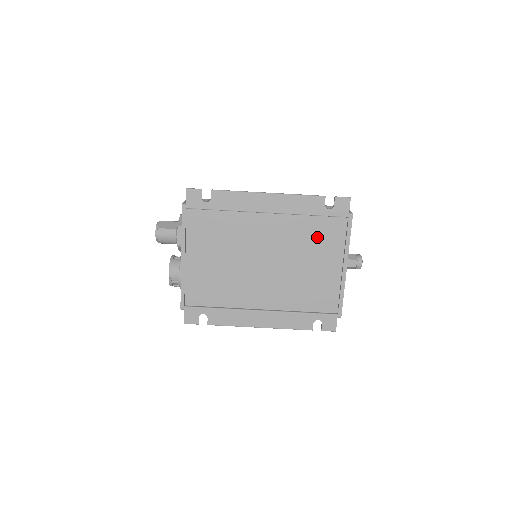
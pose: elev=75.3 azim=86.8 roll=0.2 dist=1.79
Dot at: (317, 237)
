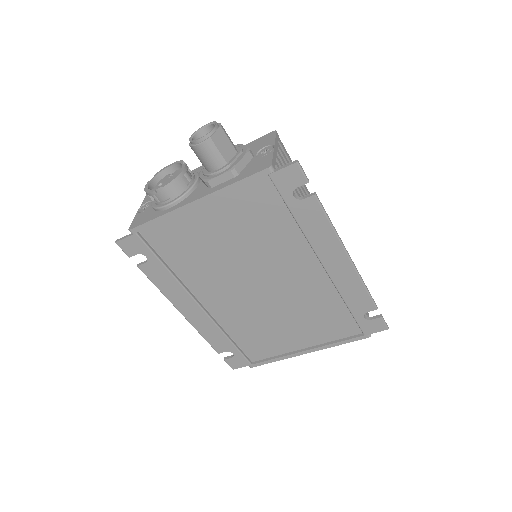
Dot at: (324, 318)
